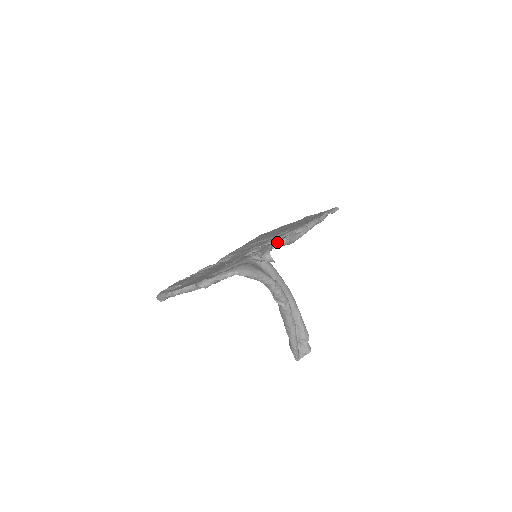
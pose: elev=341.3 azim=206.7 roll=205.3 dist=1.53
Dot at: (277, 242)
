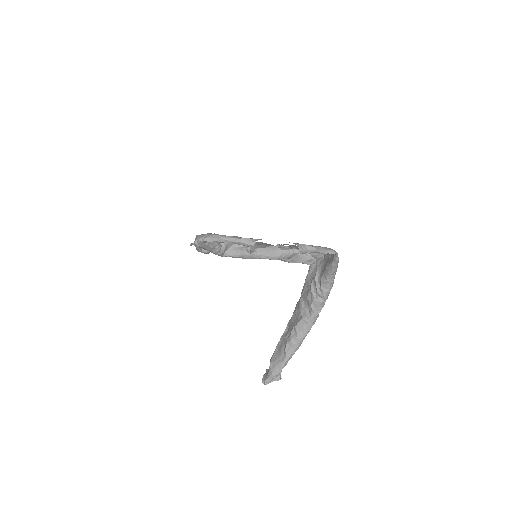
Dot at: occluded
